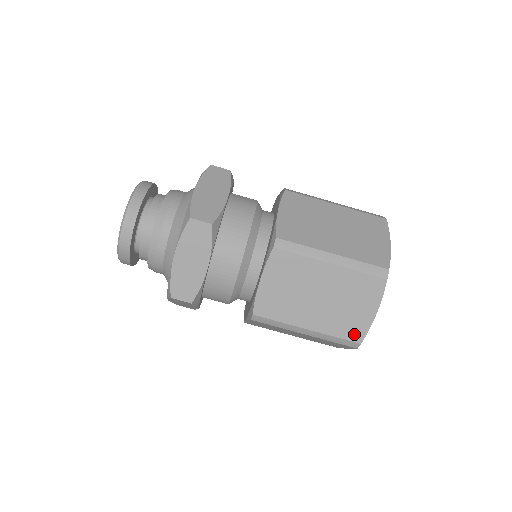
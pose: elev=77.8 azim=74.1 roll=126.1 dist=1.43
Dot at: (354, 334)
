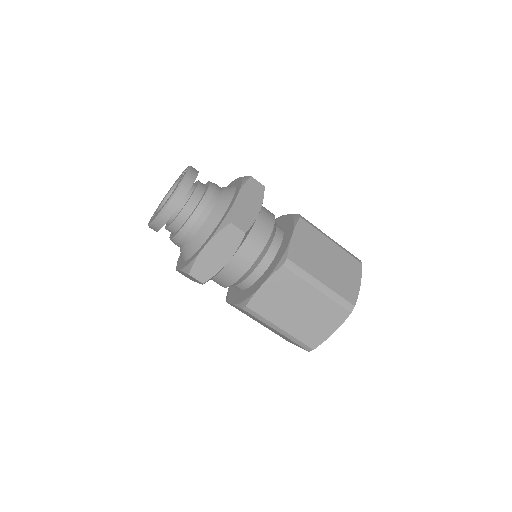
Dot at: occluded
